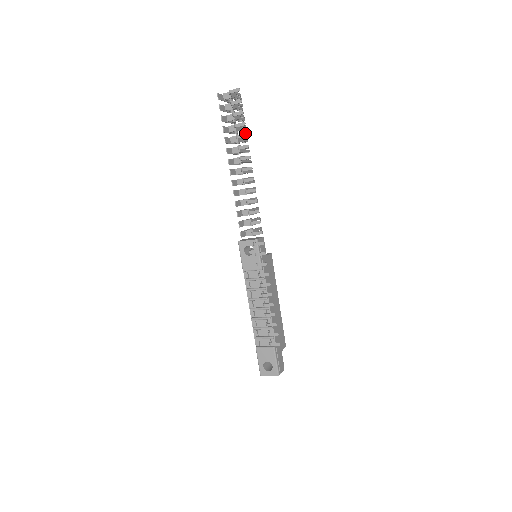
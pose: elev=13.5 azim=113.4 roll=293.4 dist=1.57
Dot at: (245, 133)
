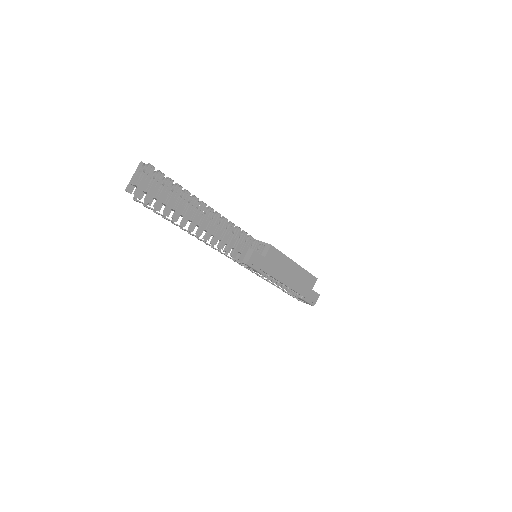
Dot at: (177, 225)
